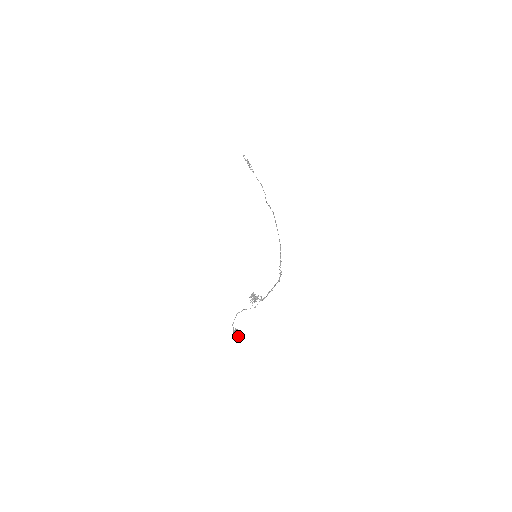
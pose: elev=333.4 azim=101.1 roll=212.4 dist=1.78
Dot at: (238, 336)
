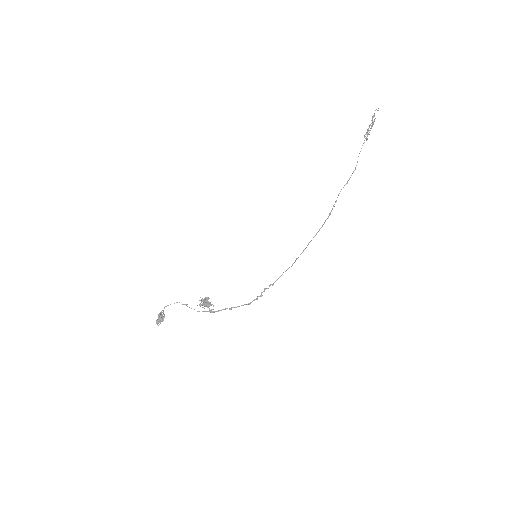
Dot at: (160, 322)
